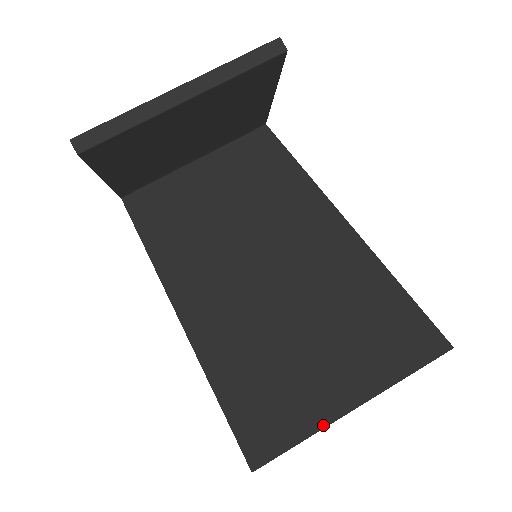
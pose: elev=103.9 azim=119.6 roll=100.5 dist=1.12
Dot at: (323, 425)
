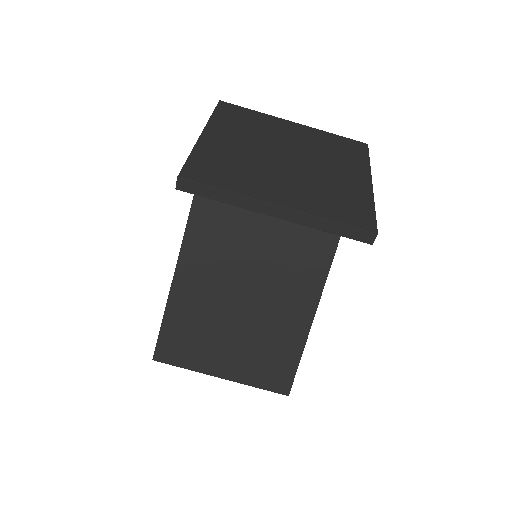
Dot at: (200, 371)
